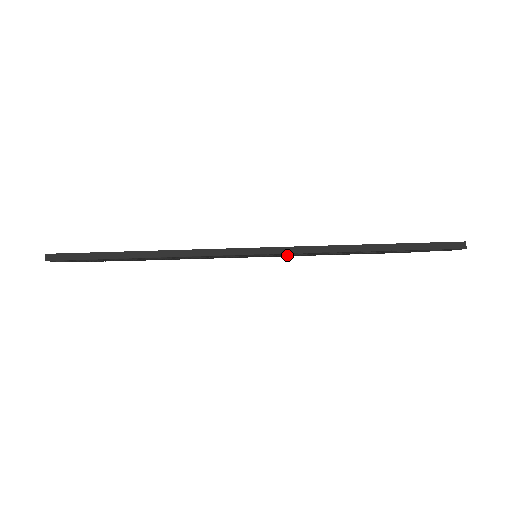
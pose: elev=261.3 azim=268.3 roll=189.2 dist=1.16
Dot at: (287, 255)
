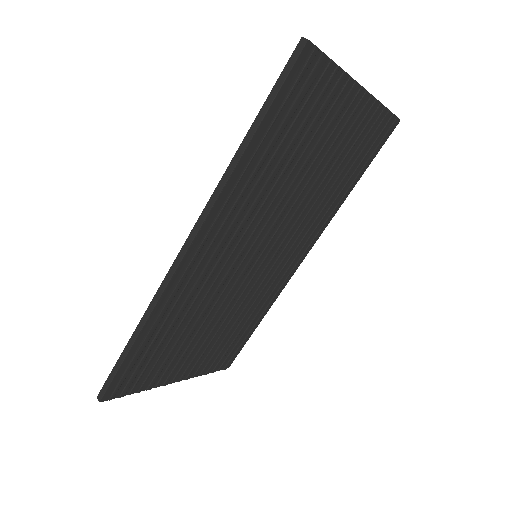
Dot at: (241, 227)
